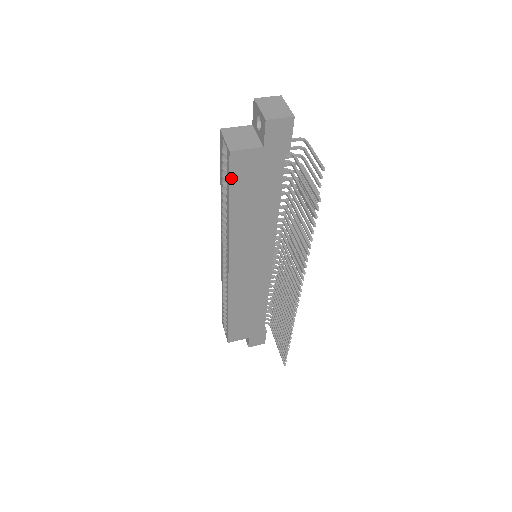
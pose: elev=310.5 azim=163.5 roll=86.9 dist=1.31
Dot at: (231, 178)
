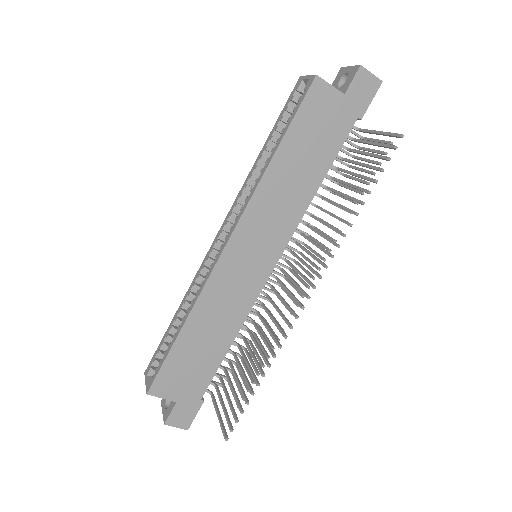
Dot at: (300, 109)
